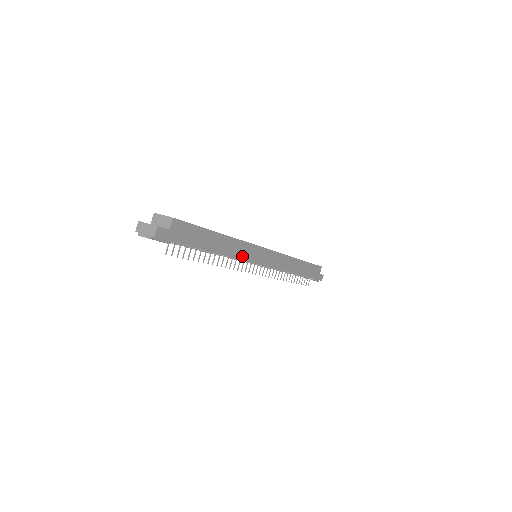
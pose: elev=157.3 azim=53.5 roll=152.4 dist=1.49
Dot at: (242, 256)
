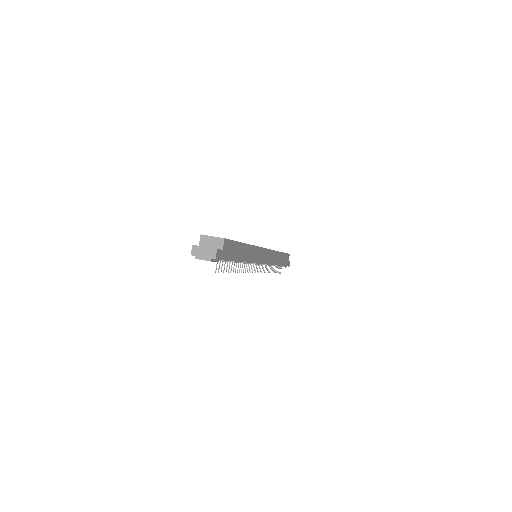
Dot at: (255, 260)
